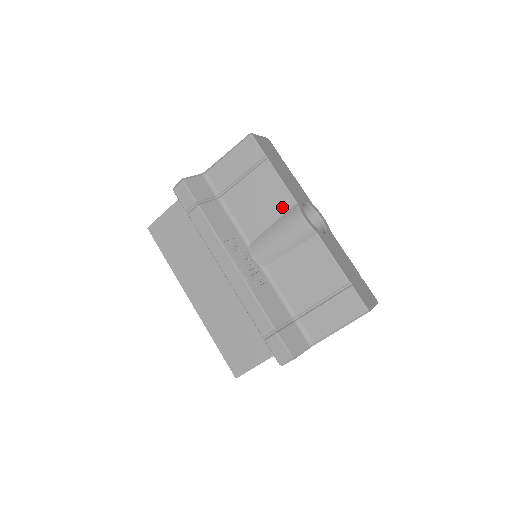
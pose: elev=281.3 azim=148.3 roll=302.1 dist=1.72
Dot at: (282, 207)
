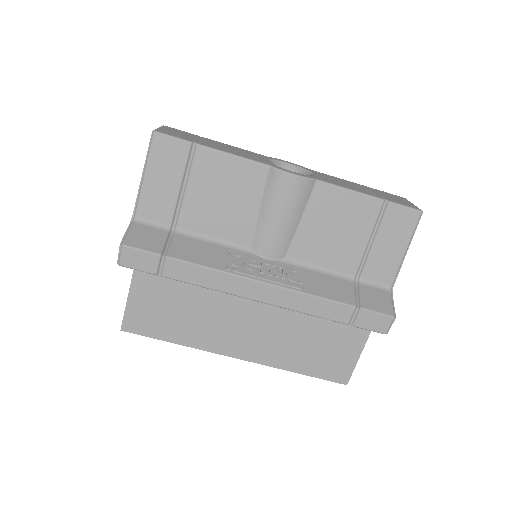
Dot at: (256, 183)
